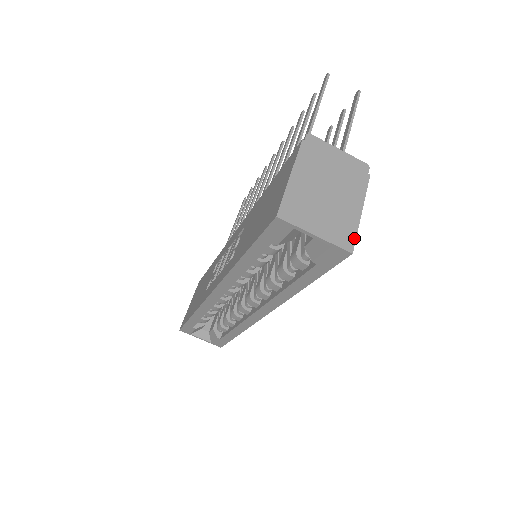
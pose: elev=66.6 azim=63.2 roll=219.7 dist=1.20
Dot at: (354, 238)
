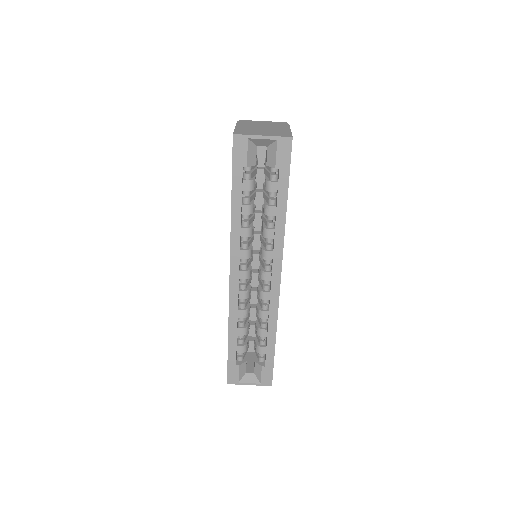
Dot at: (290, 134)
